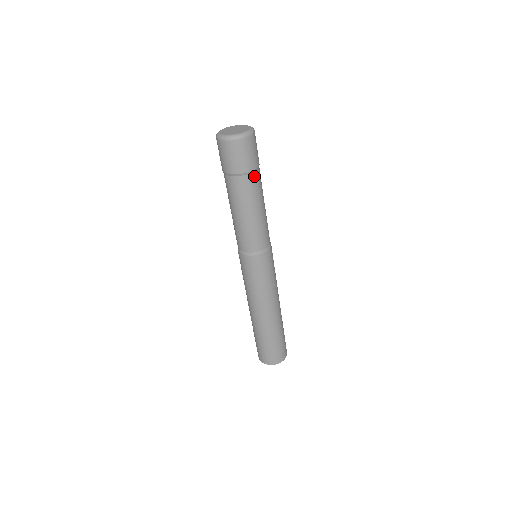
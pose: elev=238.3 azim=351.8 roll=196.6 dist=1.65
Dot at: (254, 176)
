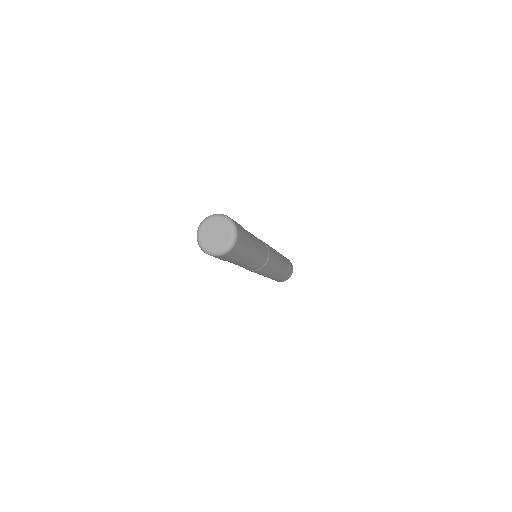
Dot at: (249, 241)
